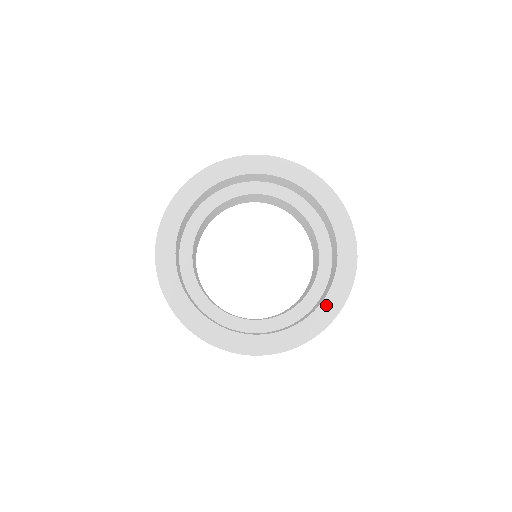
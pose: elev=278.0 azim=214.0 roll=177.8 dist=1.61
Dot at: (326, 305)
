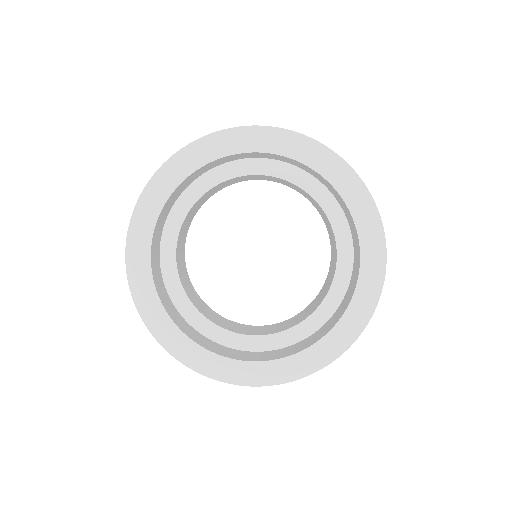
Dot at: (287, 363)
